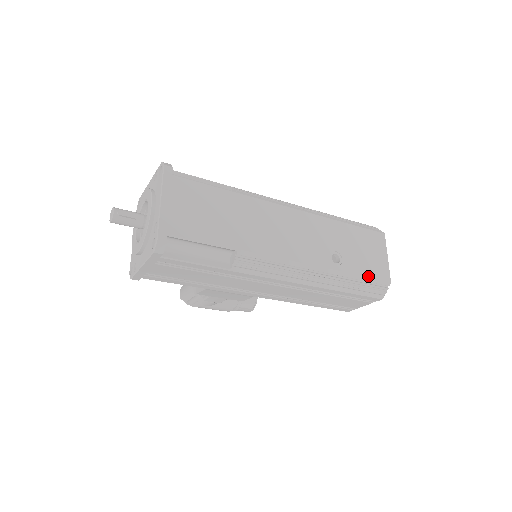
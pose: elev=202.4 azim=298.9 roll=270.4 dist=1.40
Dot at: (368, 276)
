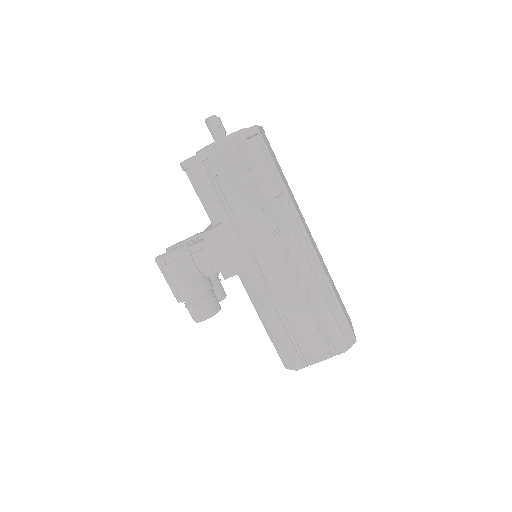
Dot at: (345, 316)
